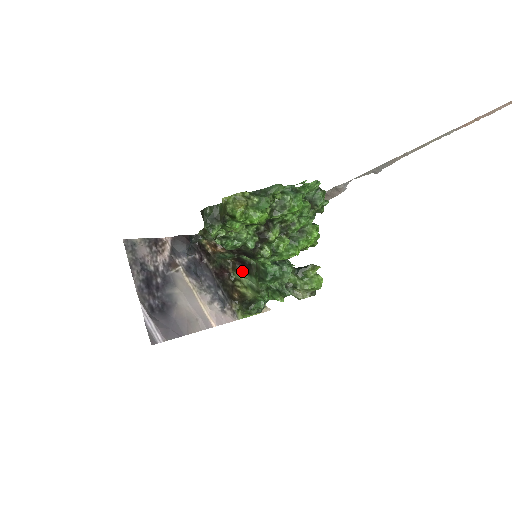
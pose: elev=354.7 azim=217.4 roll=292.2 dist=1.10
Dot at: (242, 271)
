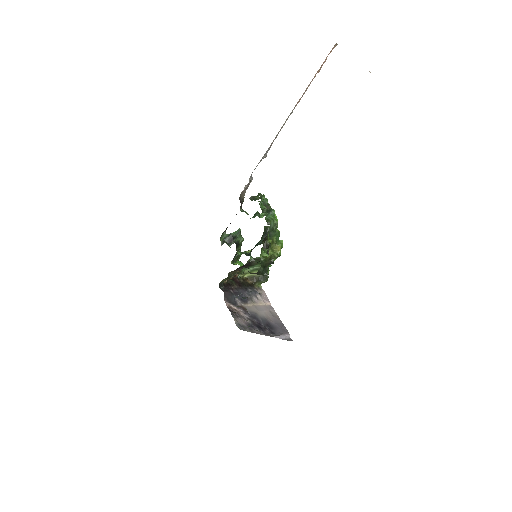
Dot at: (242, 269)
